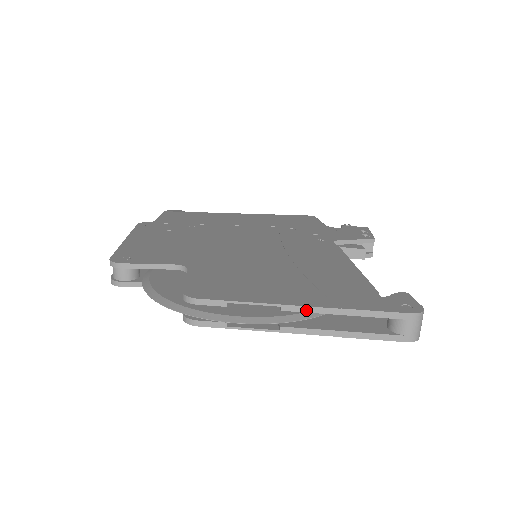
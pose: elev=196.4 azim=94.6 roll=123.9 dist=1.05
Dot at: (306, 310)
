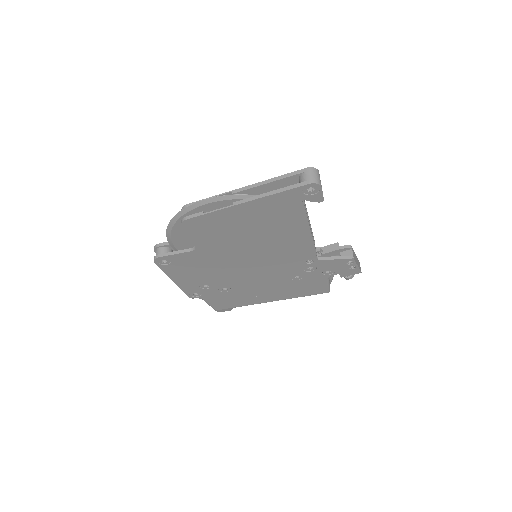
Dot at: (246, 188)
